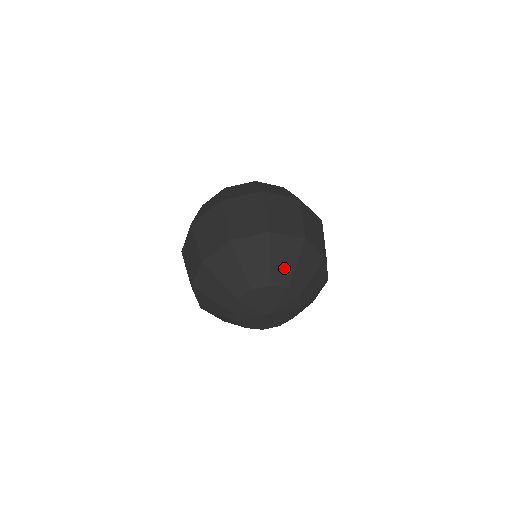
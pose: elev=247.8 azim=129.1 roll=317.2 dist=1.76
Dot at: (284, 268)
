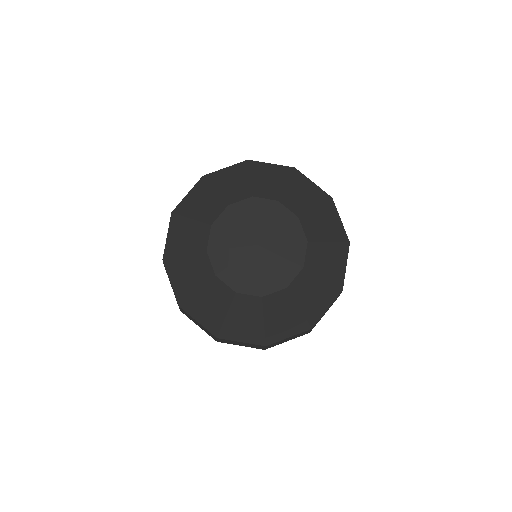
Dot at: (300, 200)
